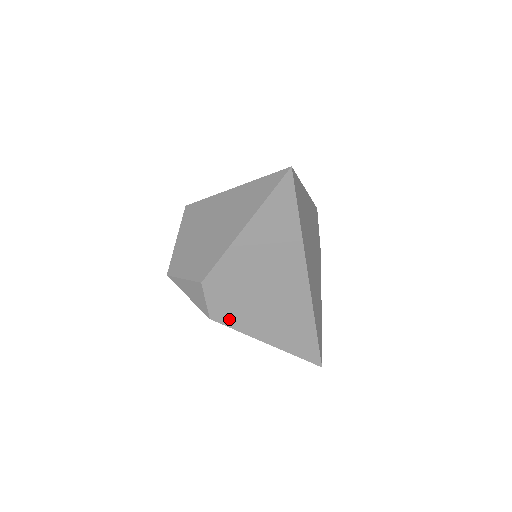
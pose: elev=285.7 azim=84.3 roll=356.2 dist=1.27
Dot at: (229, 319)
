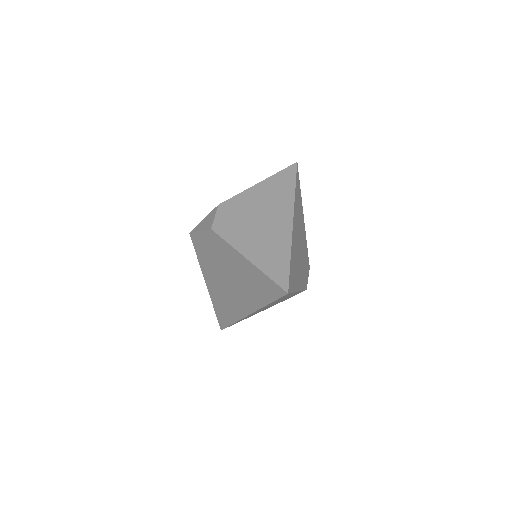
Dot at: (225, 232)
